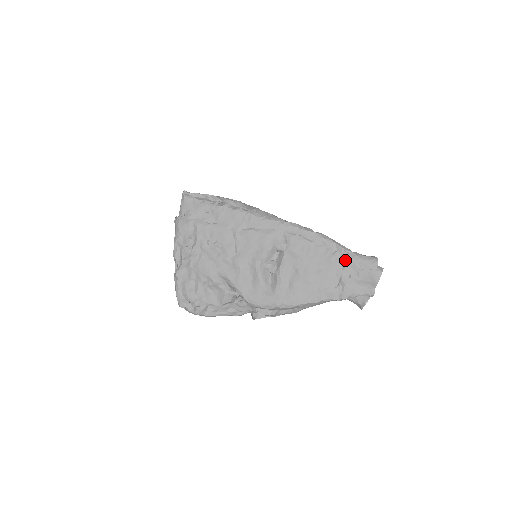
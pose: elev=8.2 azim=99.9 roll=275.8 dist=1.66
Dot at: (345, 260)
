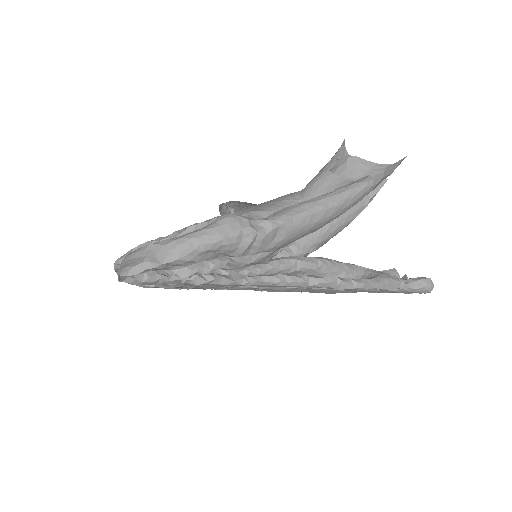
Dot at: occluded
